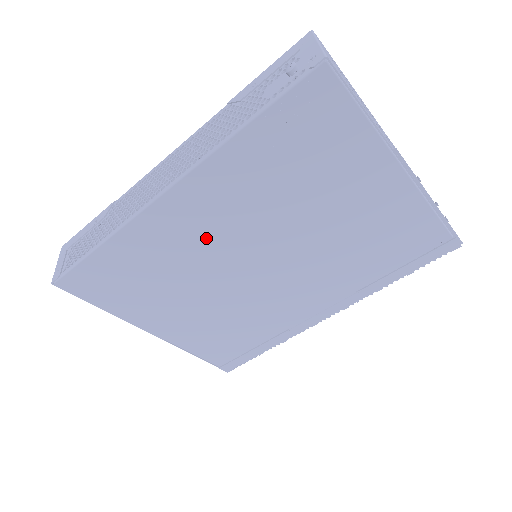
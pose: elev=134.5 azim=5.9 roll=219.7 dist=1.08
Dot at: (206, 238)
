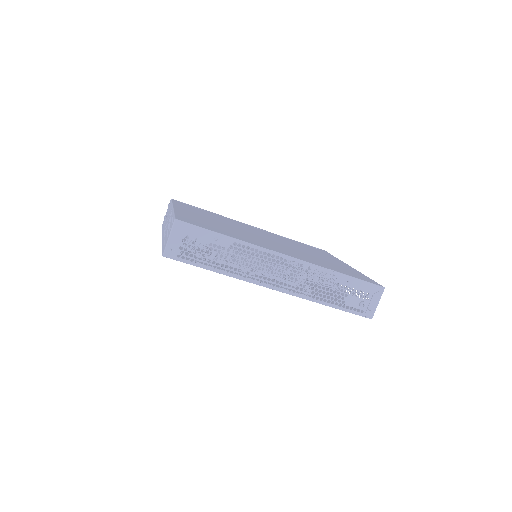
Dot at: occluded
